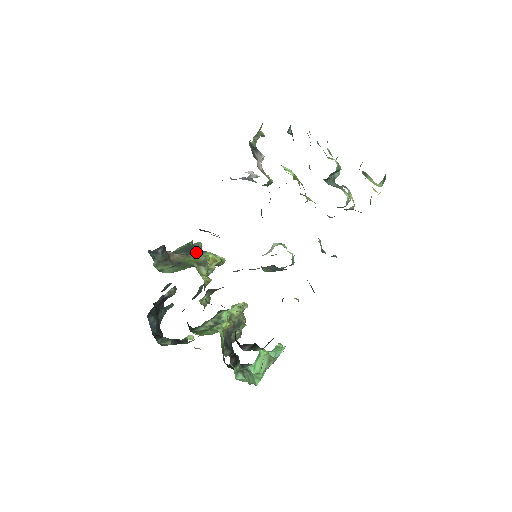
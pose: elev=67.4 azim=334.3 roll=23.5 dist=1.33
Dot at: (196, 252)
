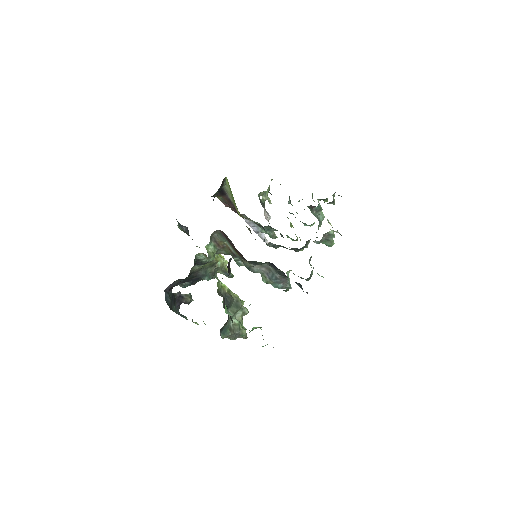
Dot at: occluded
